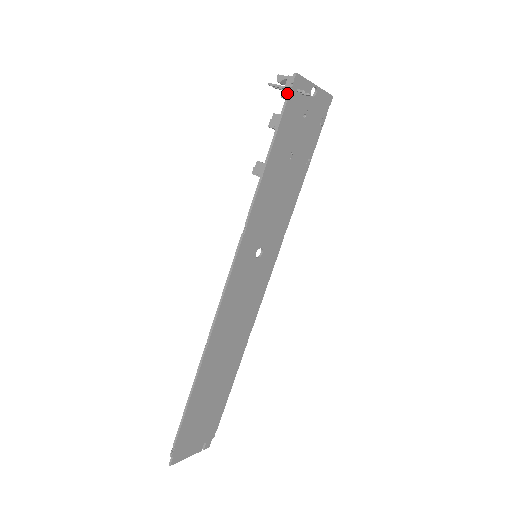
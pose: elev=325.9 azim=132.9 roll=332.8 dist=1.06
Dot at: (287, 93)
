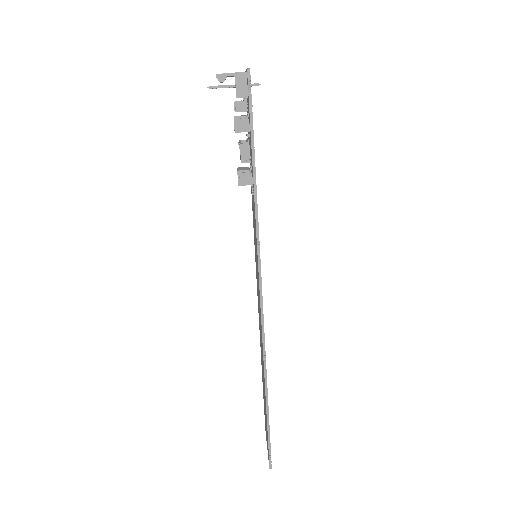
Dot at: (248, 92)
